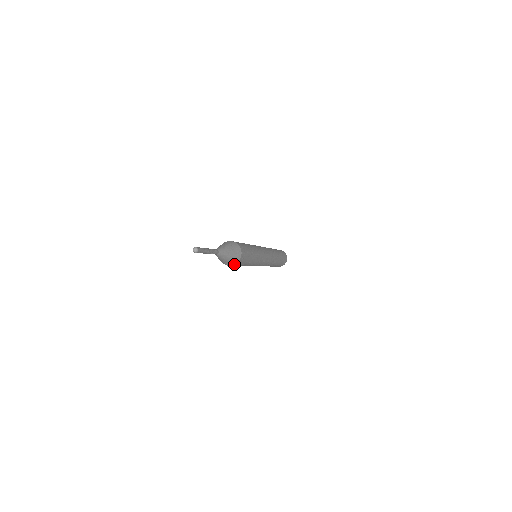
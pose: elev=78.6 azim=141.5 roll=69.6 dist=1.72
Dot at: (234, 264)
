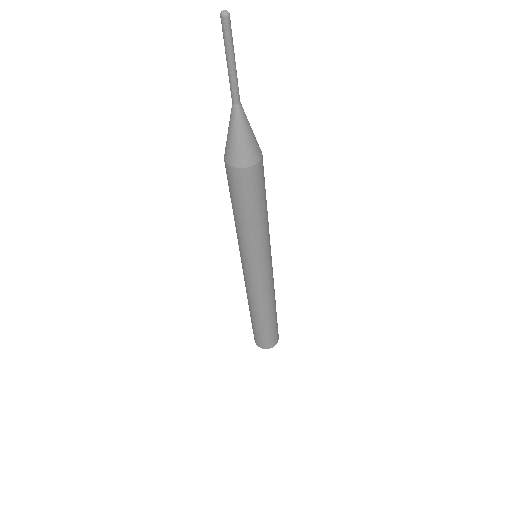
Dot at: (235, 166)
